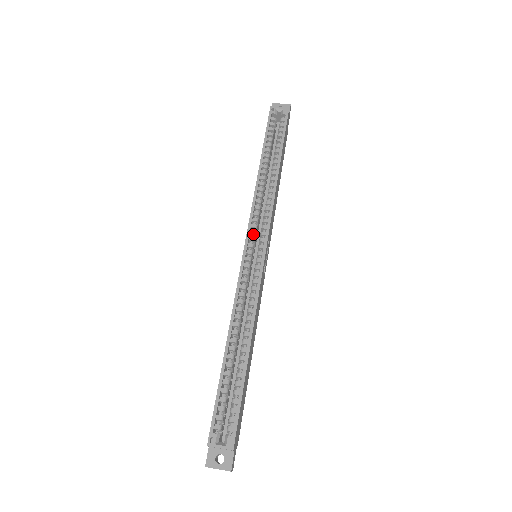
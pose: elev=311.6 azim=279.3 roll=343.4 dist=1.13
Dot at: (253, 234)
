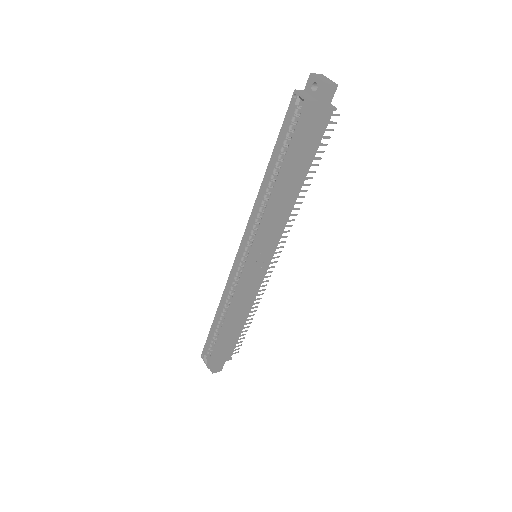
Dot at: (247, 243)
